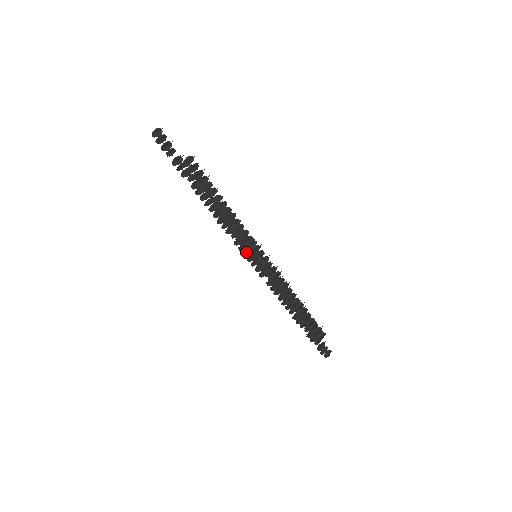
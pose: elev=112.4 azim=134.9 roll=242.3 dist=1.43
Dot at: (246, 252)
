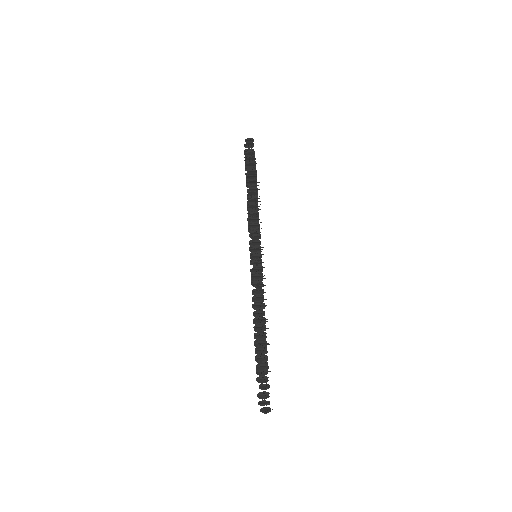
Dot at: occluded
